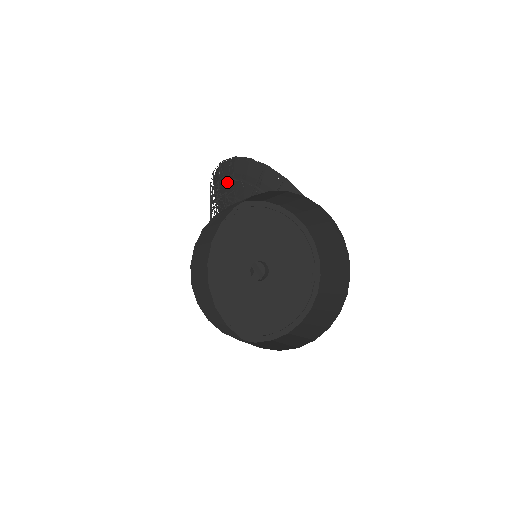
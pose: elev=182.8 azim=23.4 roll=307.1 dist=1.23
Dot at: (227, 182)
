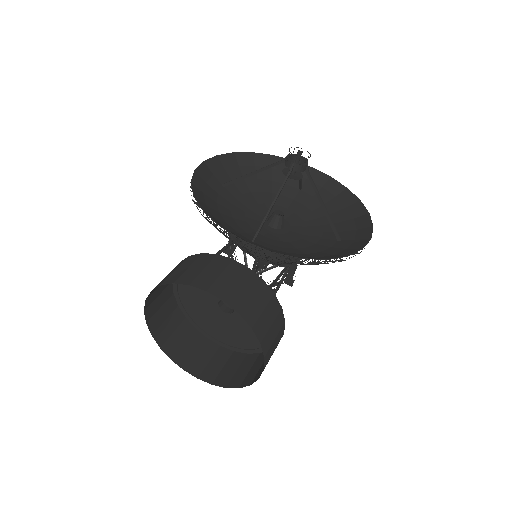
Dot at: occluded
